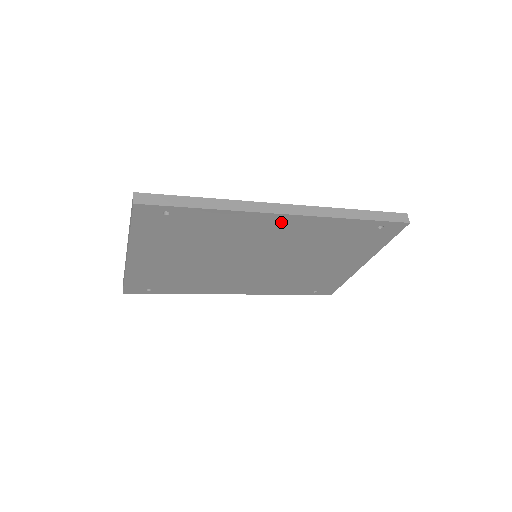
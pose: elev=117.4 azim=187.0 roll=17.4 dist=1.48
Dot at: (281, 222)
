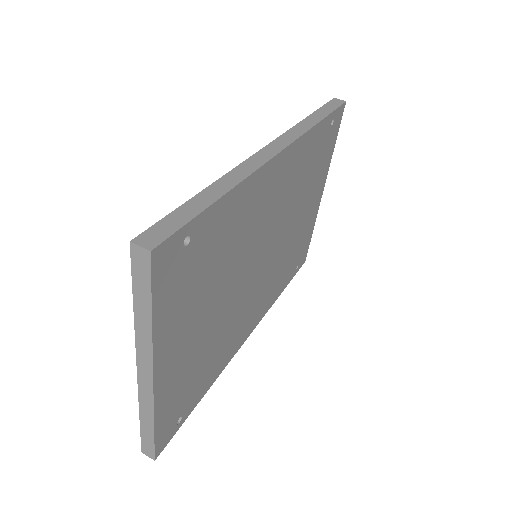
Dot at: (278, 170)
